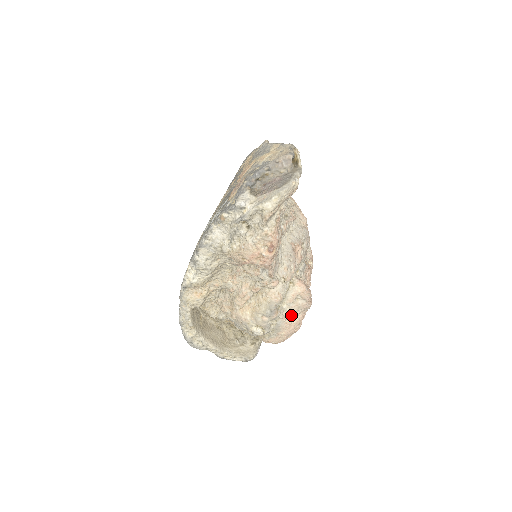
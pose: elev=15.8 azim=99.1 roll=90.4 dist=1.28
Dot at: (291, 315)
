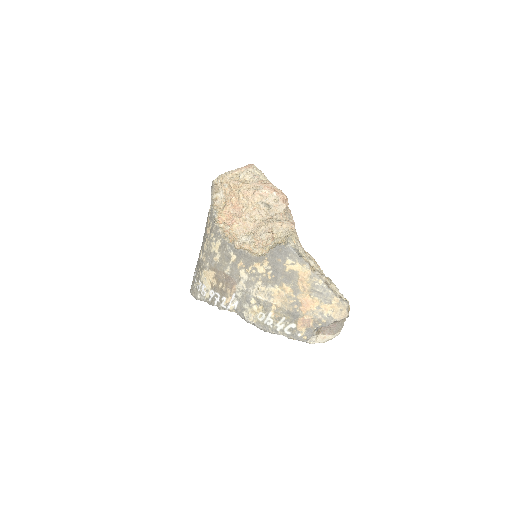
Dot at: occluded
